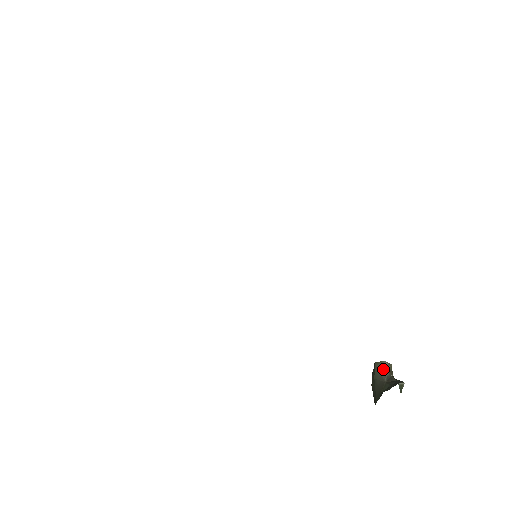
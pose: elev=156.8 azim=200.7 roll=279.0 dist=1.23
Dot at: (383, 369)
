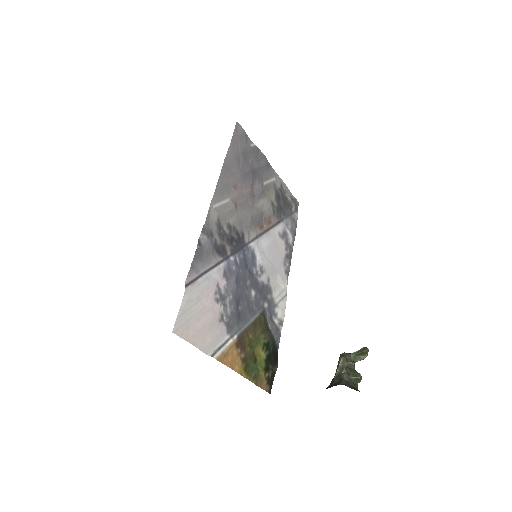
Dot at: (338, 365)
